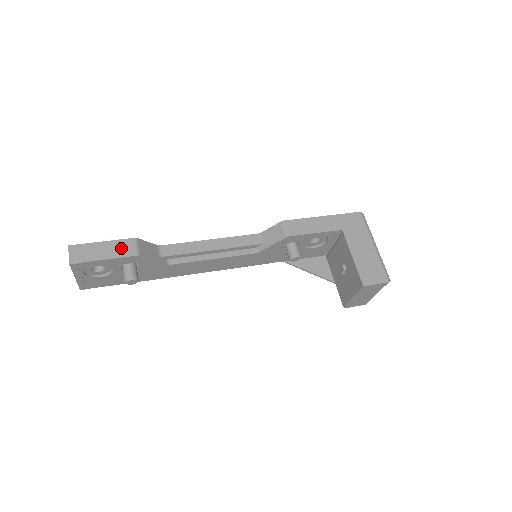
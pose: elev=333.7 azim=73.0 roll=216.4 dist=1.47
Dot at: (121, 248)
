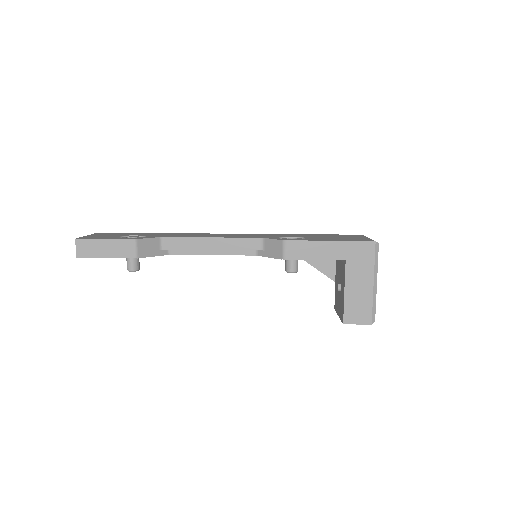
Dot at: (121, 248)
